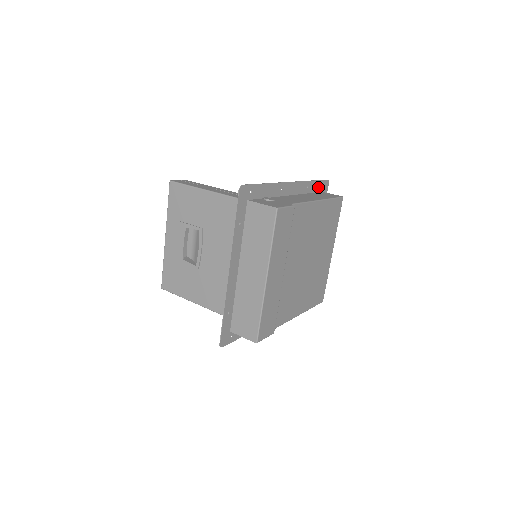
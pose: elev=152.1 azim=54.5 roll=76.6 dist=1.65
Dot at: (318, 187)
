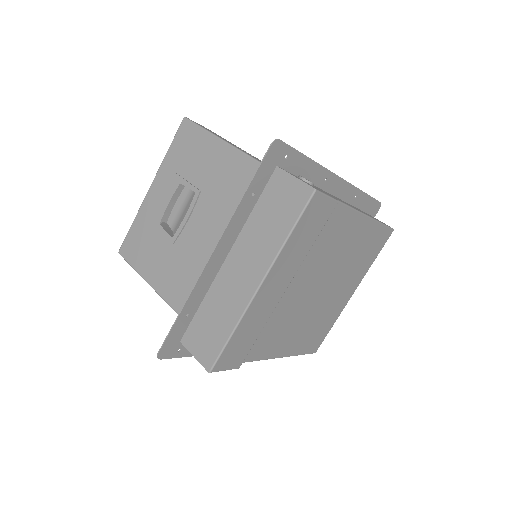
Dot at: (367, 205)
